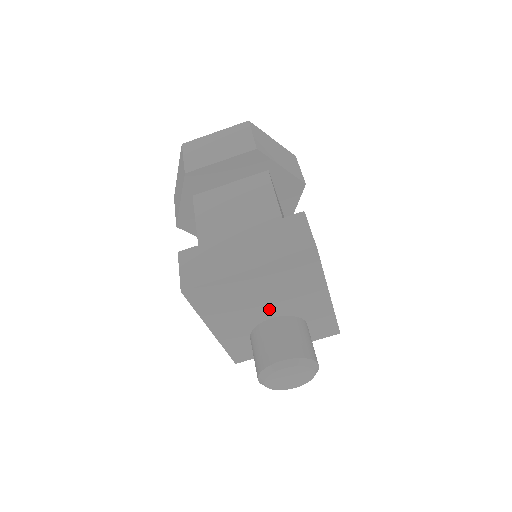
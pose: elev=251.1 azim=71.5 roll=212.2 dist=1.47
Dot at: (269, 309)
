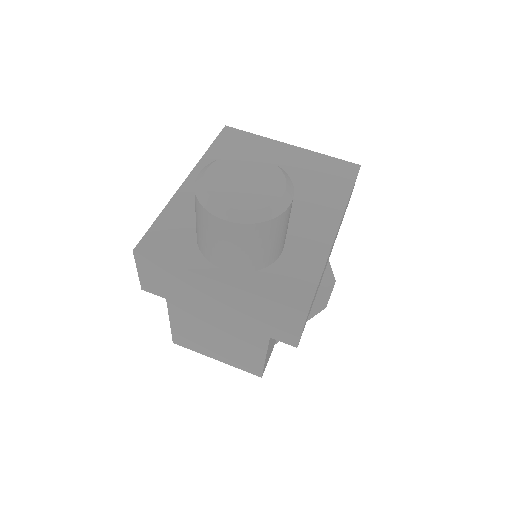
Dot at: occluded
